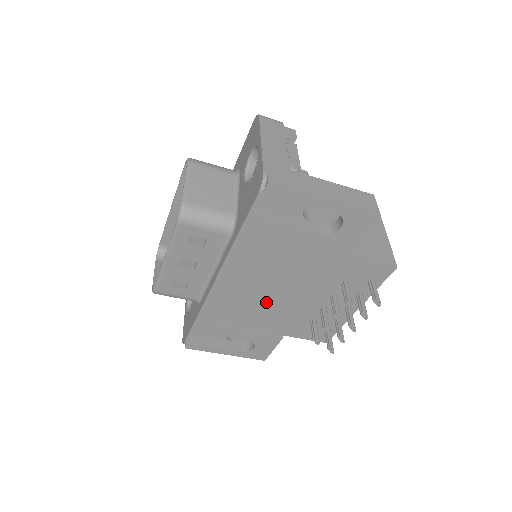
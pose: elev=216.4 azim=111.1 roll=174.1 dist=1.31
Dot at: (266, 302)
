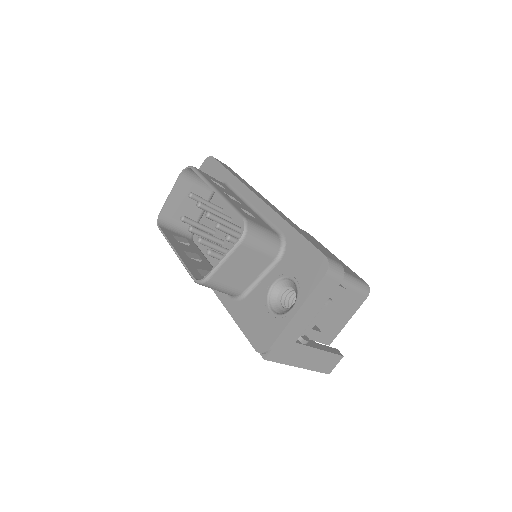
Dot at: occluded
